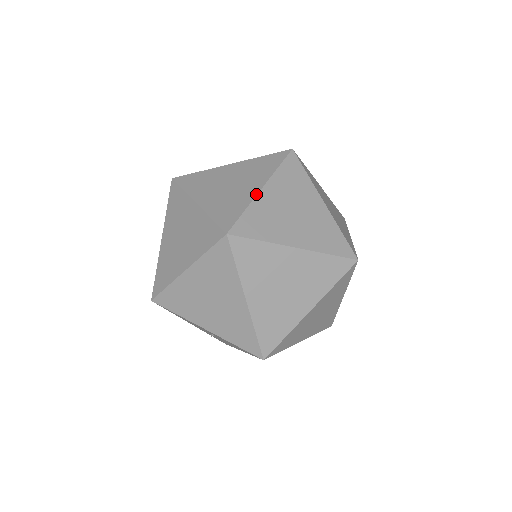
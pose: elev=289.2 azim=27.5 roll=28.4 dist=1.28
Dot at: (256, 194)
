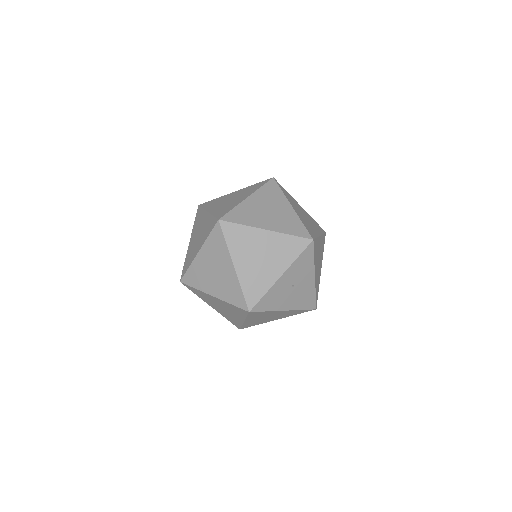
Dot at: (209, 213)
